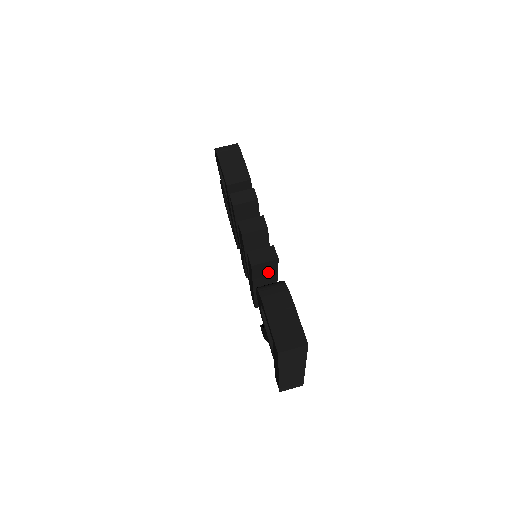
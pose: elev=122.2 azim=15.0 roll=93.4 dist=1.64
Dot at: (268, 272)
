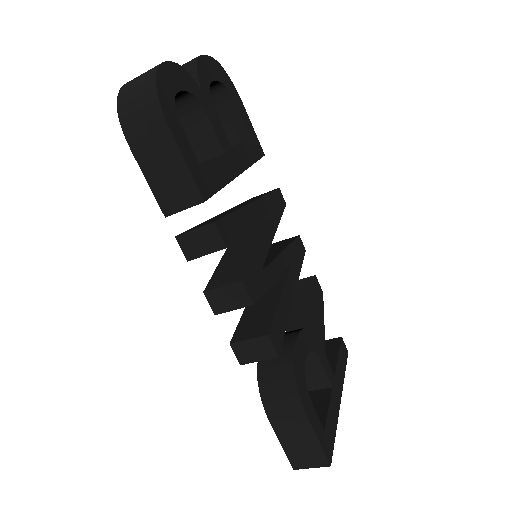
Dot at: occluded
